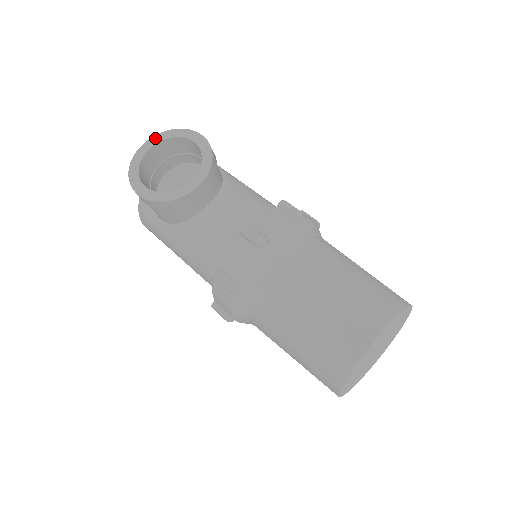
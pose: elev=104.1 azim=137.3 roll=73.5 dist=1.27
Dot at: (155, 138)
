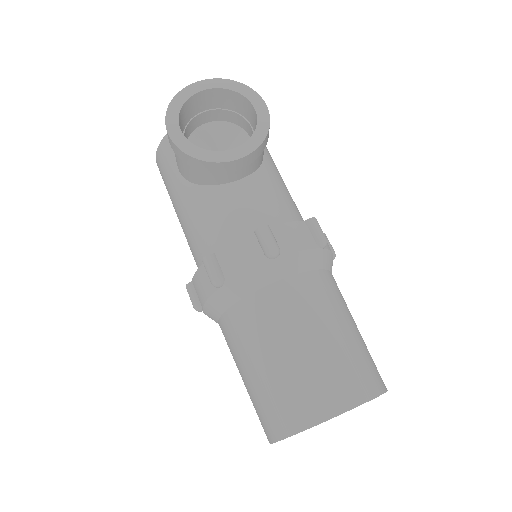
Dot at: (215, 81)
